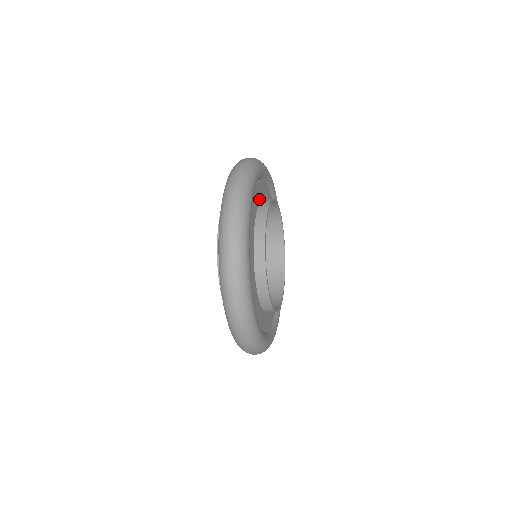
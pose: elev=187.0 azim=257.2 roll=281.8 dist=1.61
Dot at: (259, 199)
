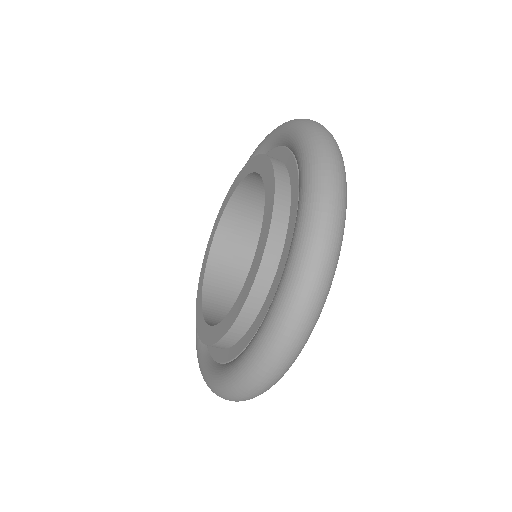
Dot at: occluded
